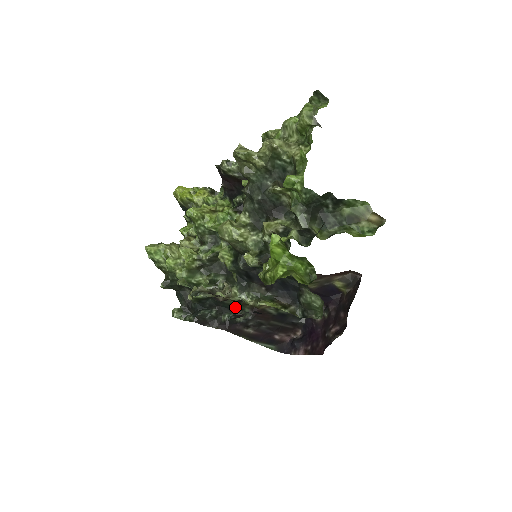
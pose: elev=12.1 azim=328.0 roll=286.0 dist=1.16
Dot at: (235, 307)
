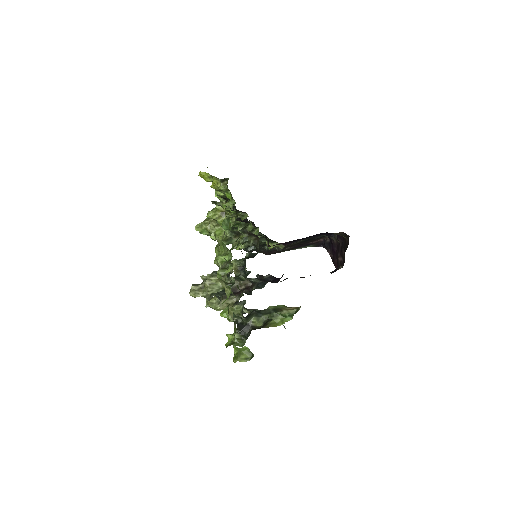
Dot at: occluded
